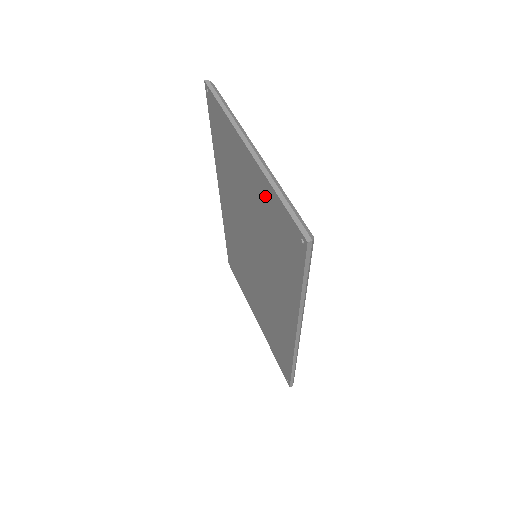
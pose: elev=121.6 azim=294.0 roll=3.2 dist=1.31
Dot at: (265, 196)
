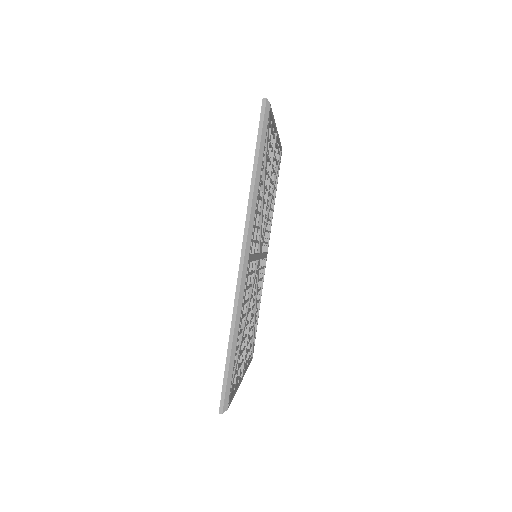
Dot at: occluded
